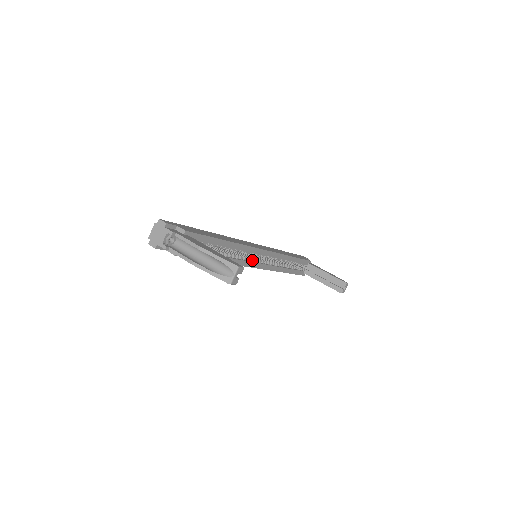
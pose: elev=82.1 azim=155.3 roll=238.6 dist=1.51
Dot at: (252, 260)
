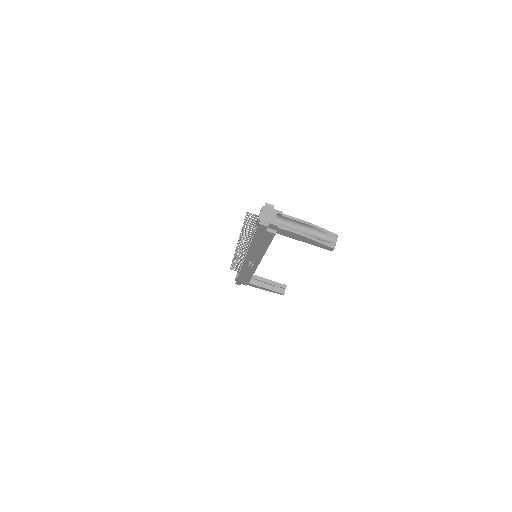
Dot at: occluded
